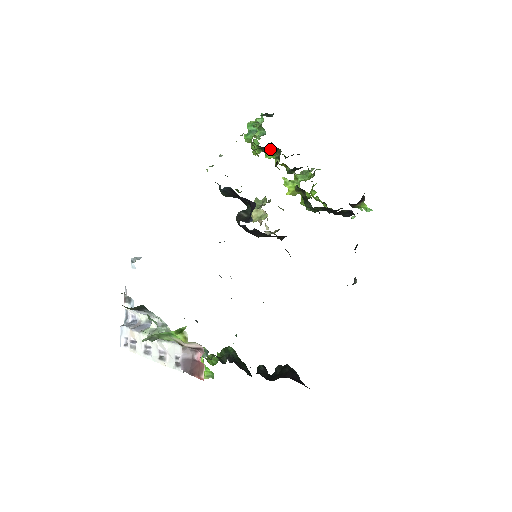
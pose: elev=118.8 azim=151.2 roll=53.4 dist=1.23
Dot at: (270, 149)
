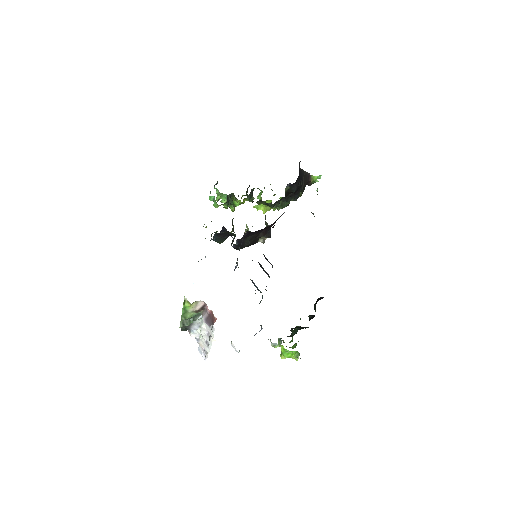
Dot at: occluded
